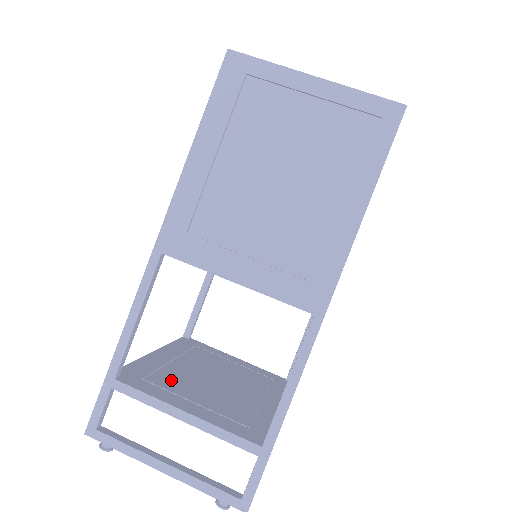
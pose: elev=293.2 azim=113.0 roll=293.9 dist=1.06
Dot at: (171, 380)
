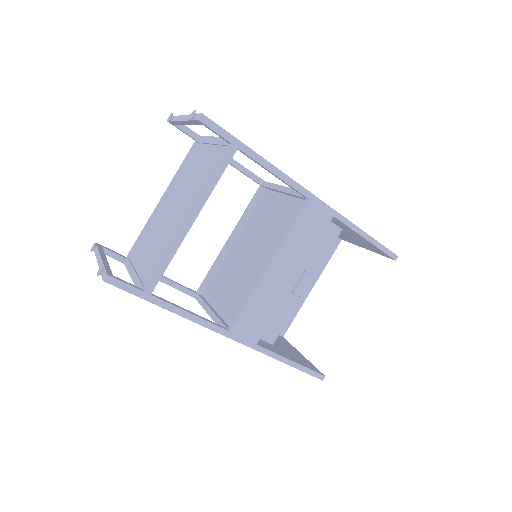
Dot at: occluded
